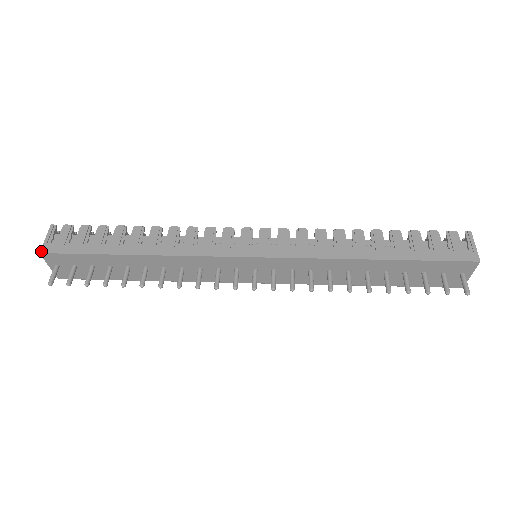
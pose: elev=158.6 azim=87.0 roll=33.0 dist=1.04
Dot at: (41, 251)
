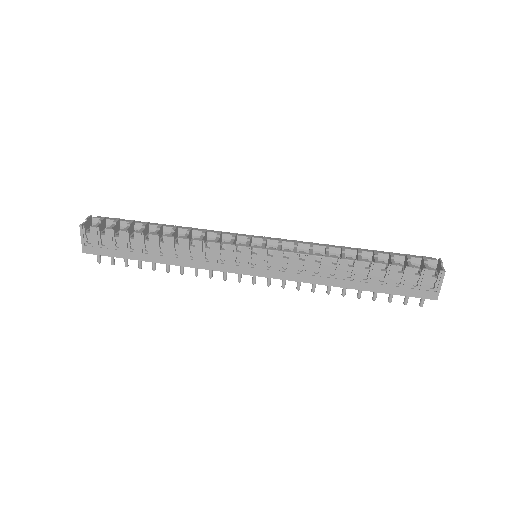
Dot at: (83, 252)
